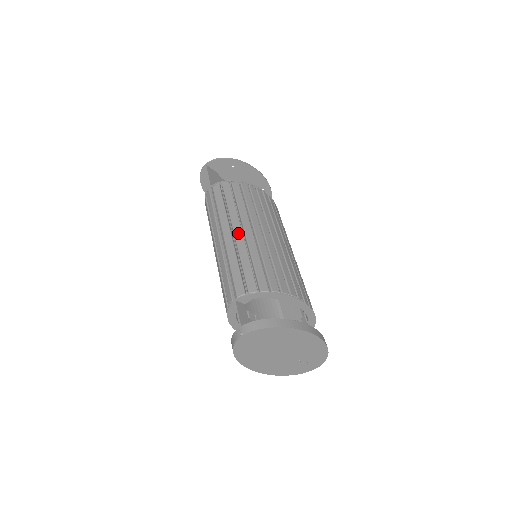
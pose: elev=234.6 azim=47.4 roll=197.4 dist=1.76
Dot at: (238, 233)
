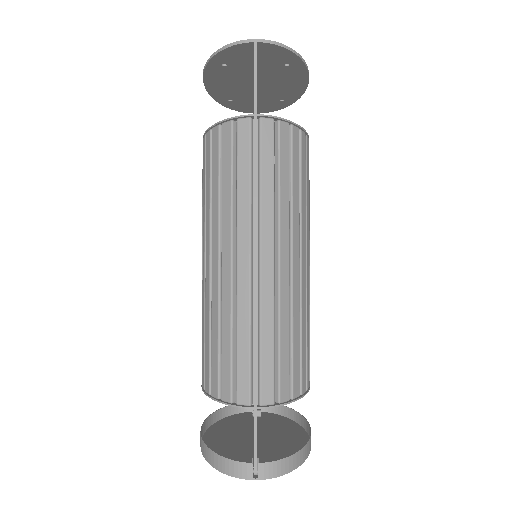
Dot at: (285, 267)
